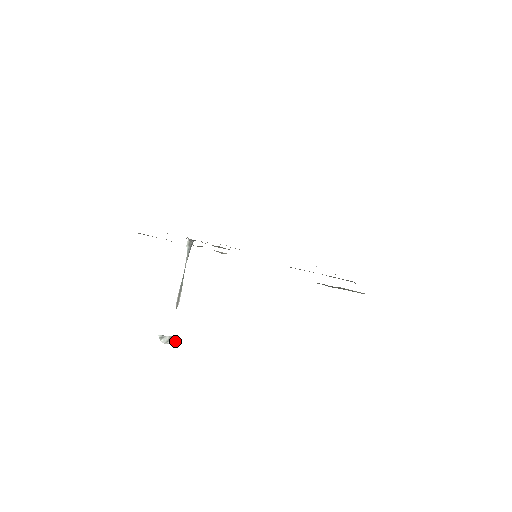
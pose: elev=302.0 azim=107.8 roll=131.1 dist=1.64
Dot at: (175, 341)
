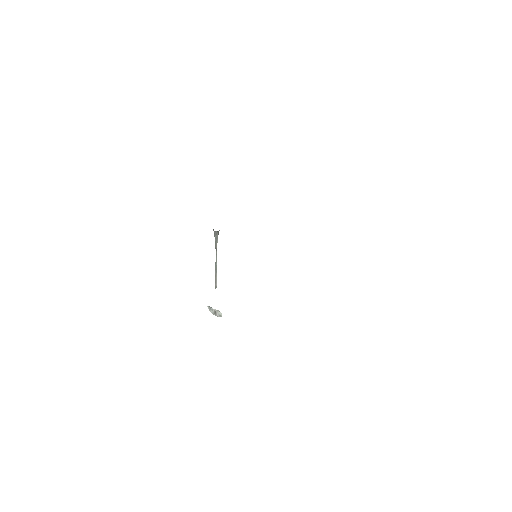
Dot at: (219, 315)
